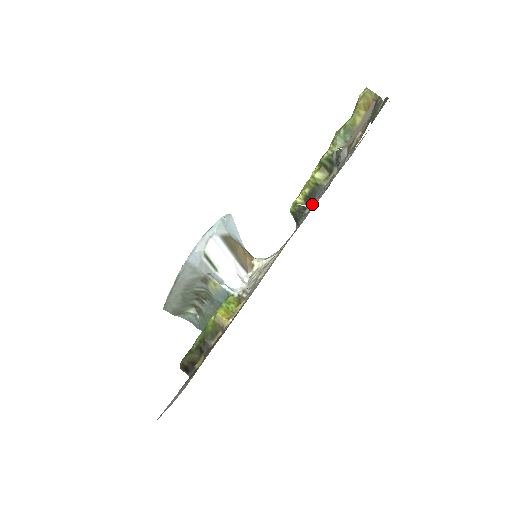
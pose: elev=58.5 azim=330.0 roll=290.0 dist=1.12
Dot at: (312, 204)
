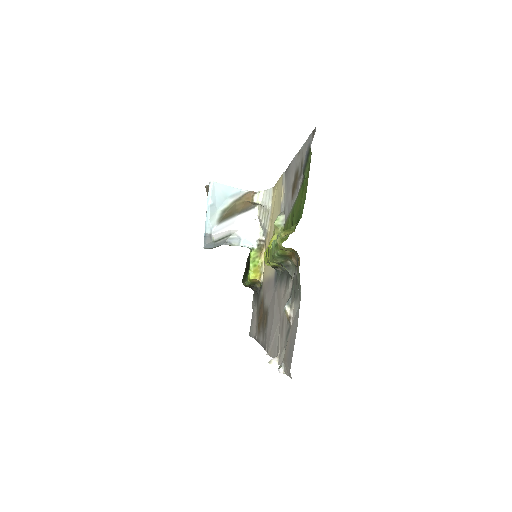
Dot at: (281, 269)
